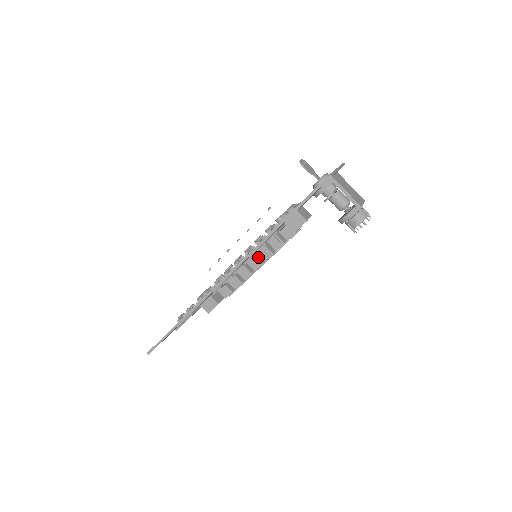
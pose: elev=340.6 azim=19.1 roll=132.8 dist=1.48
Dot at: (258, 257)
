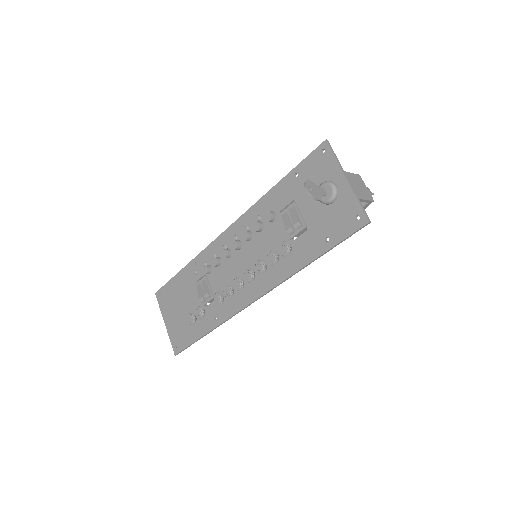
Dot at: occluded
